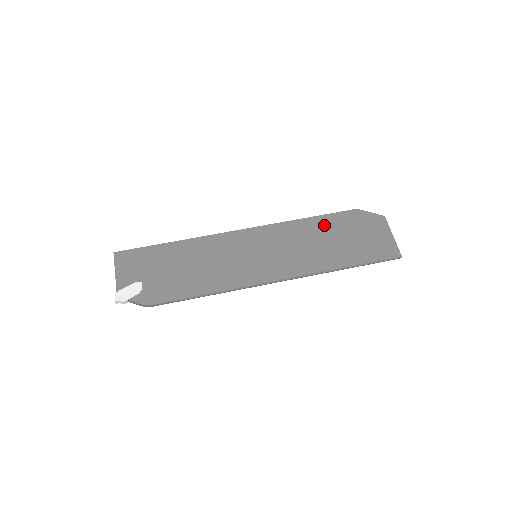
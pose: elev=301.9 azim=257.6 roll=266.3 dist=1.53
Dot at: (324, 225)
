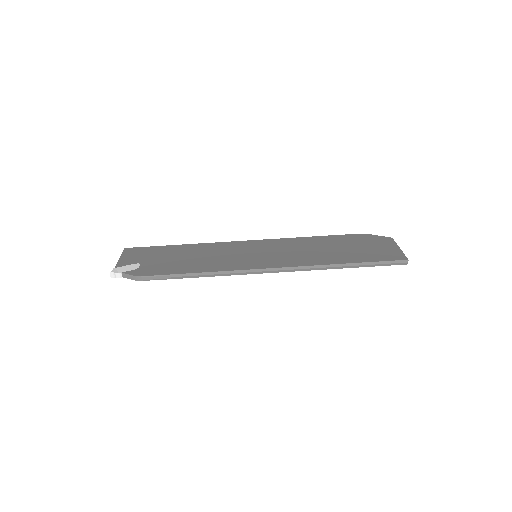
Dot at: (328, 240)
